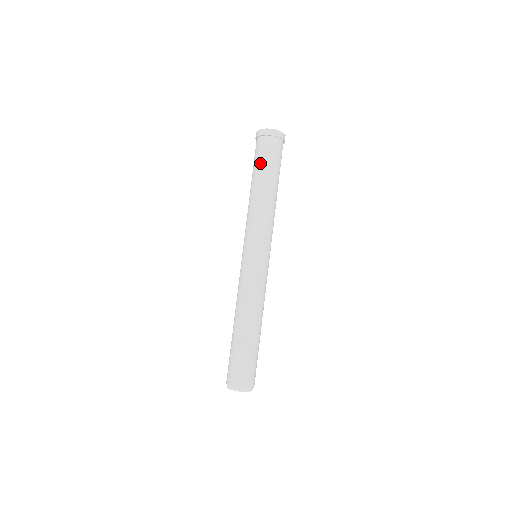
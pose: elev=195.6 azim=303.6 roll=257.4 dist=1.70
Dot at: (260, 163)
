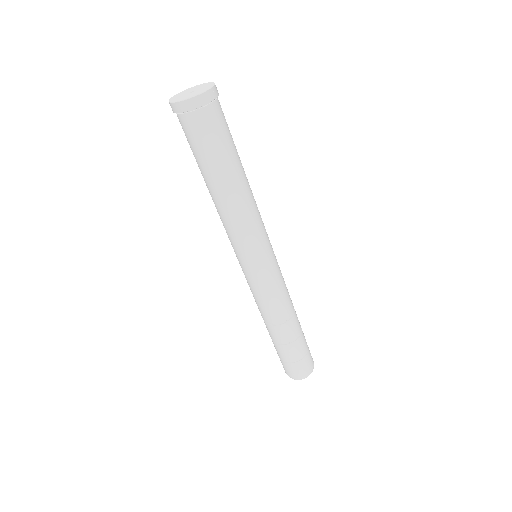
Dot at: occluded
